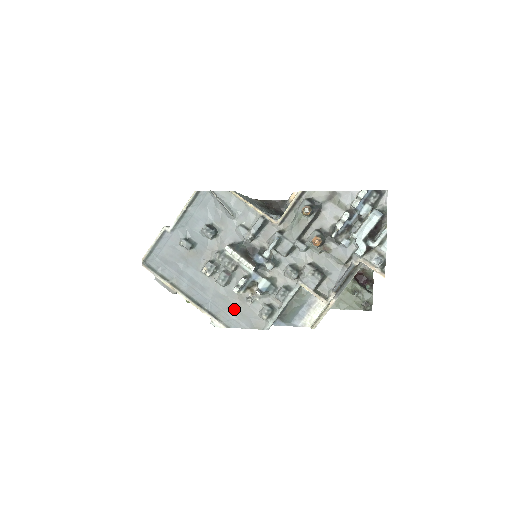
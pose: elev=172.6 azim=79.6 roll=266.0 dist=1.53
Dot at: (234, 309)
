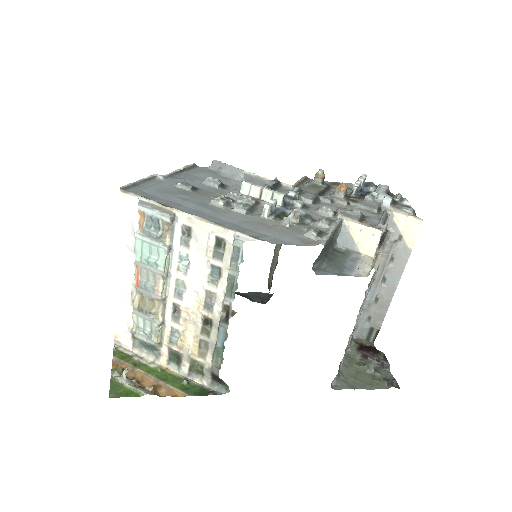
Dot at: (267, 230)
